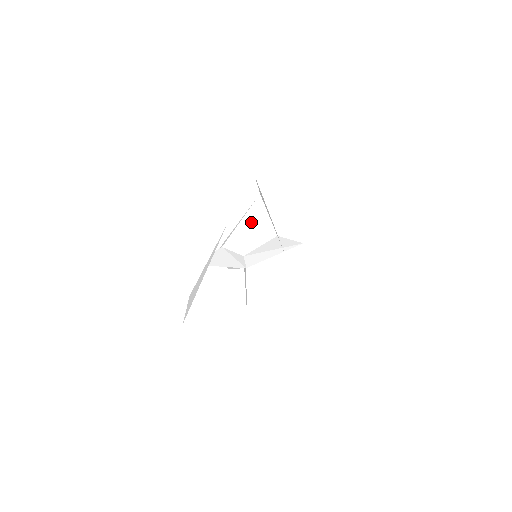
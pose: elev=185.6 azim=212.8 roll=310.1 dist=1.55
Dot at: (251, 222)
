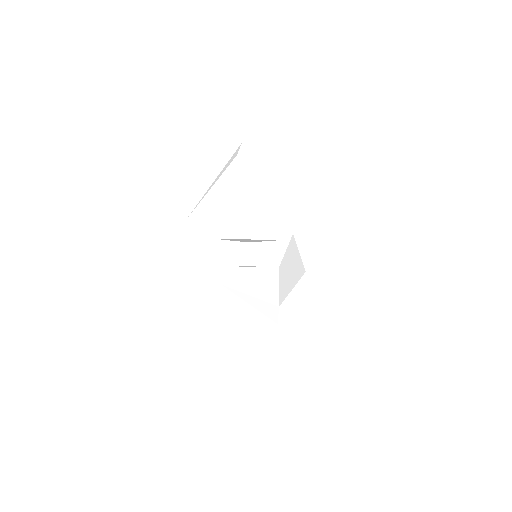
Dot at: occluded
